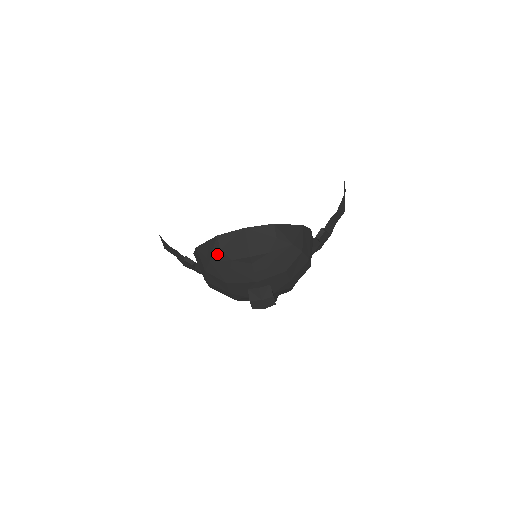
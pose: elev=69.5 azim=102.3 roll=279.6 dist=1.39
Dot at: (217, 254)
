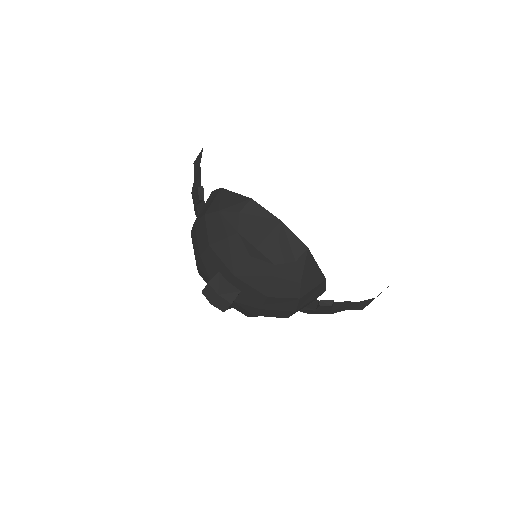
Dot at: (232, 213)
